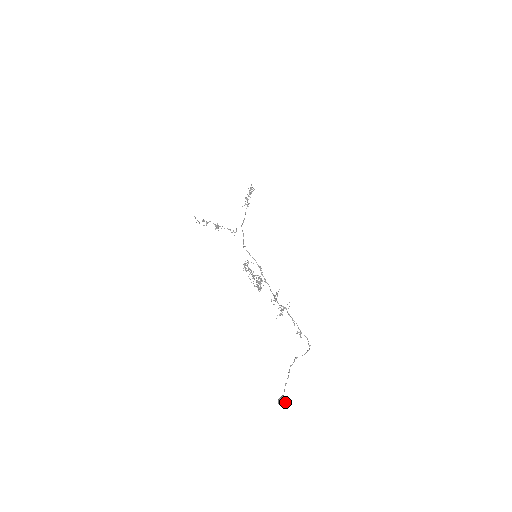
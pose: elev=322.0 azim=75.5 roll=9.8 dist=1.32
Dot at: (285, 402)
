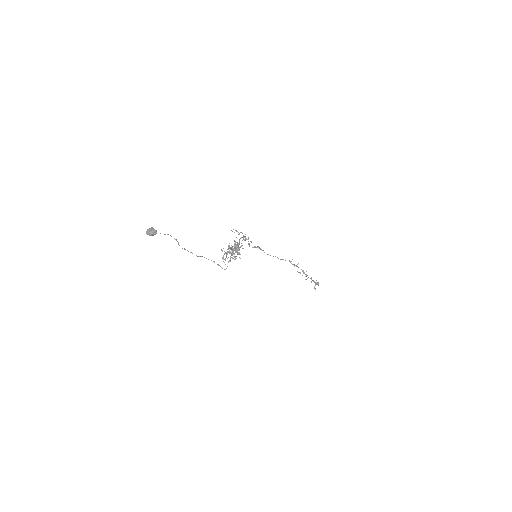
Dot at: (151, 230)
